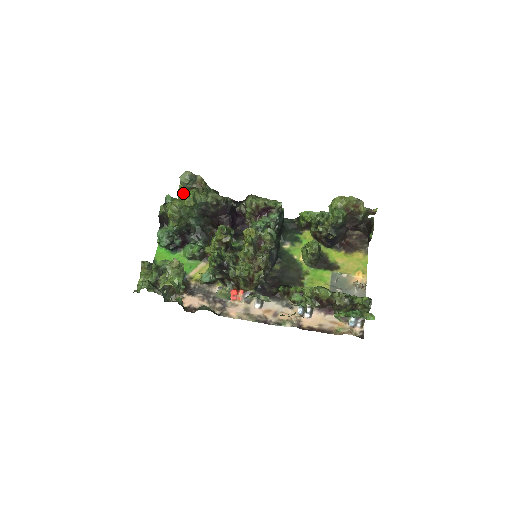
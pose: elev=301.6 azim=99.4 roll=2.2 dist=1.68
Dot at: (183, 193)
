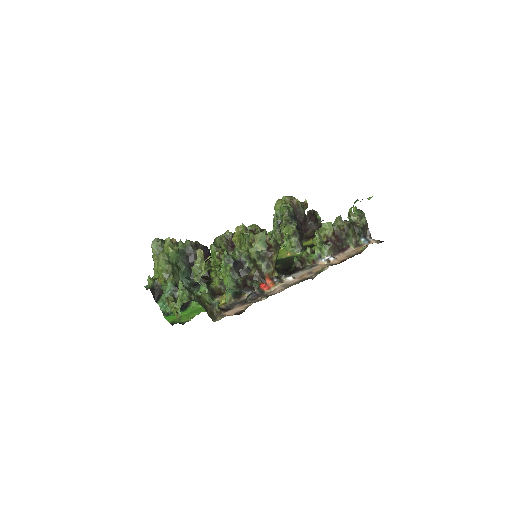
Dot at: occluded
